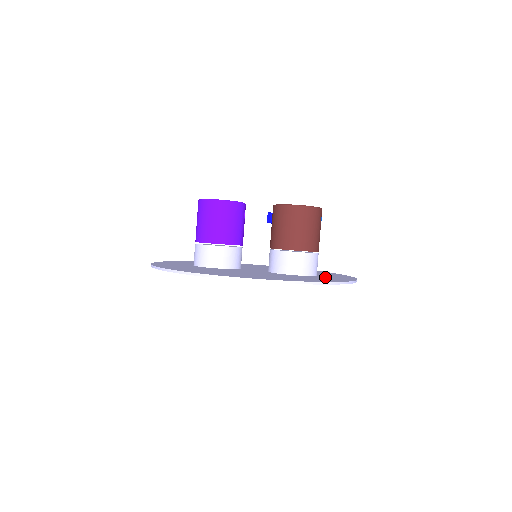
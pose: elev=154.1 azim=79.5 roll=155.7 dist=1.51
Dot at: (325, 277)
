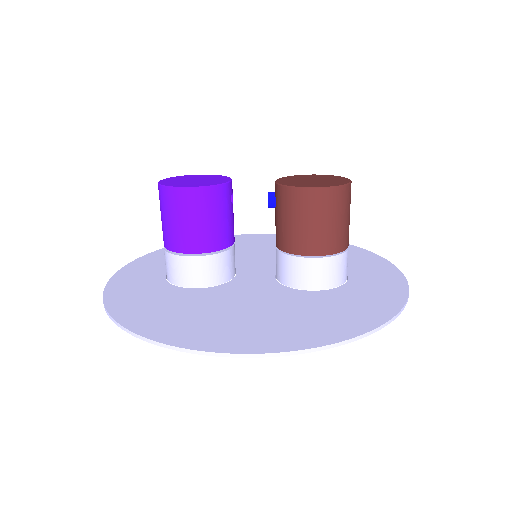
Dot at: (362, 287)
